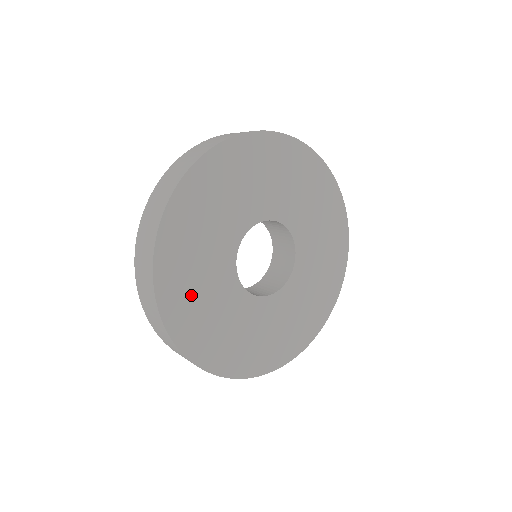
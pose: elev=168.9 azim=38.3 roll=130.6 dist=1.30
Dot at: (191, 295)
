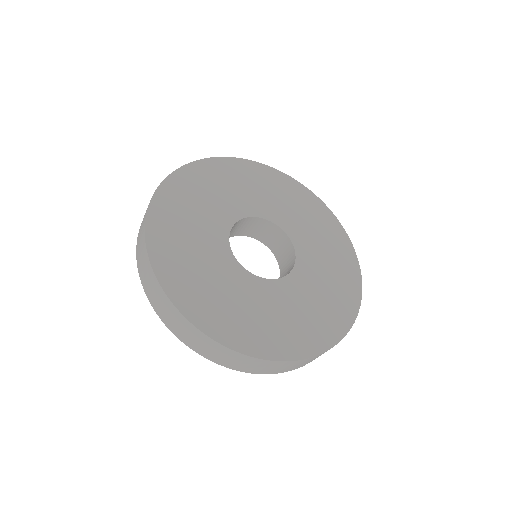
Dot at: (185, 207)
